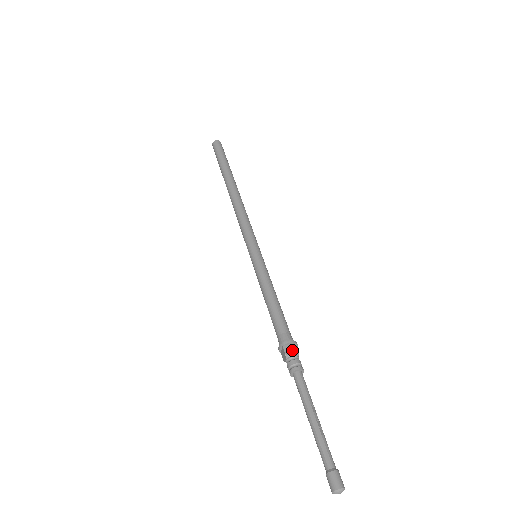
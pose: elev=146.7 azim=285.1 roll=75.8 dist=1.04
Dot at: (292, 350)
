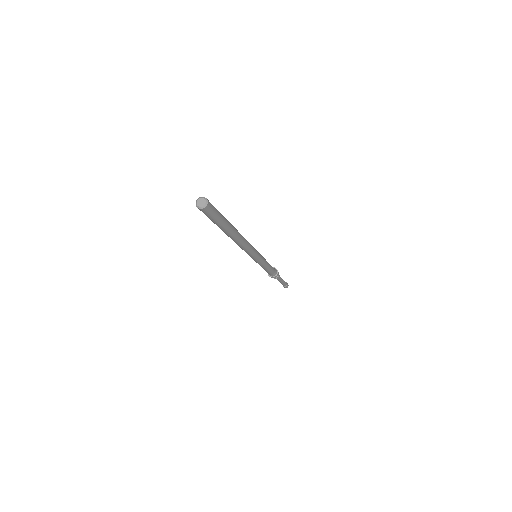
Dot at: (277, 275)
